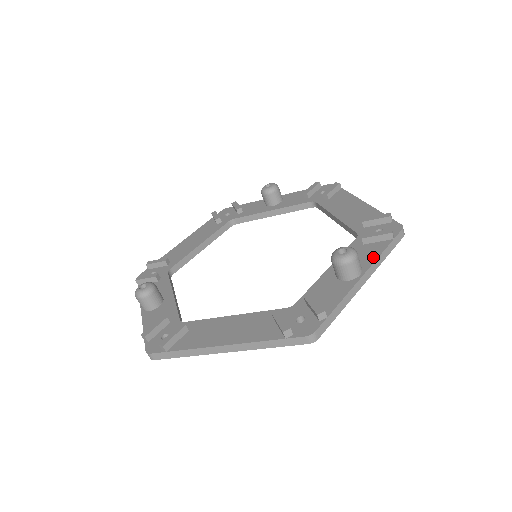
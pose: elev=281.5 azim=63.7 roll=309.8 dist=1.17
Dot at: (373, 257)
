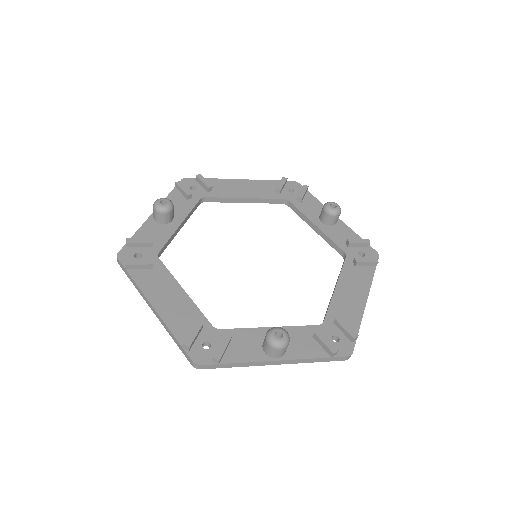
Dot at: (301, 355)
